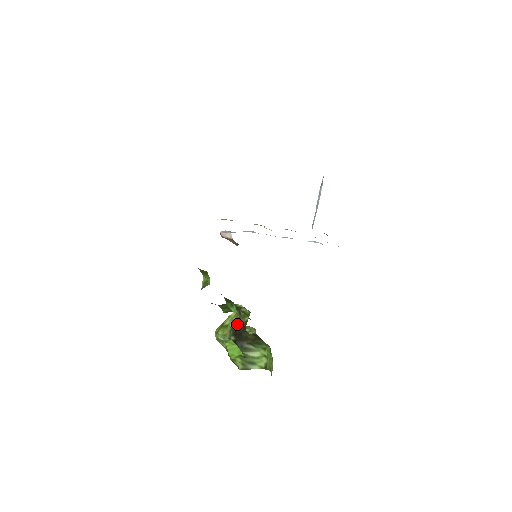
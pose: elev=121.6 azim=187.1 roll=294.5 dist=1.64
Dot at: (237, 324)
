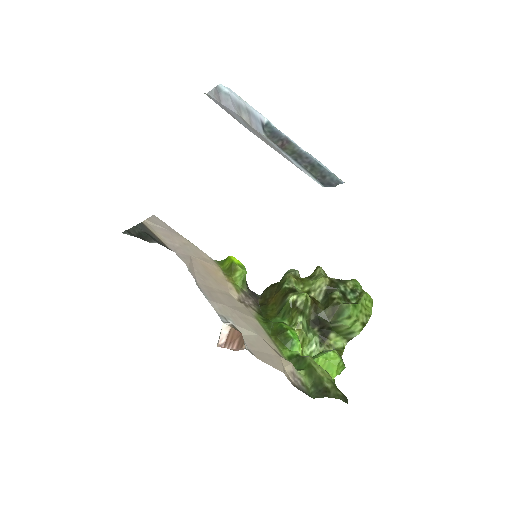
Dot at: (307, 317)
